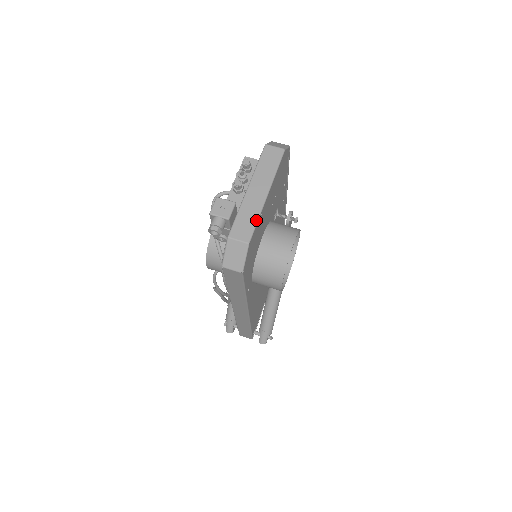
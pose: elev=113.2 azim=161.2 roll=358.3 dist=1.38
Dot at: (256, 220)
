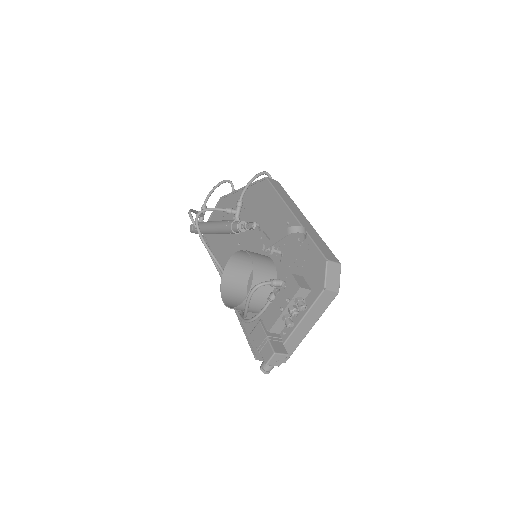
Dot at: occluded
